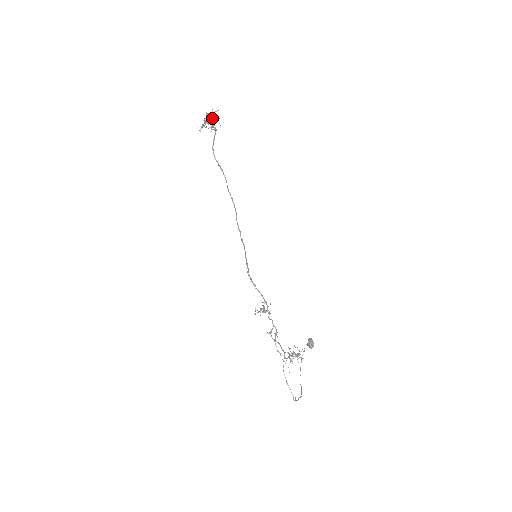
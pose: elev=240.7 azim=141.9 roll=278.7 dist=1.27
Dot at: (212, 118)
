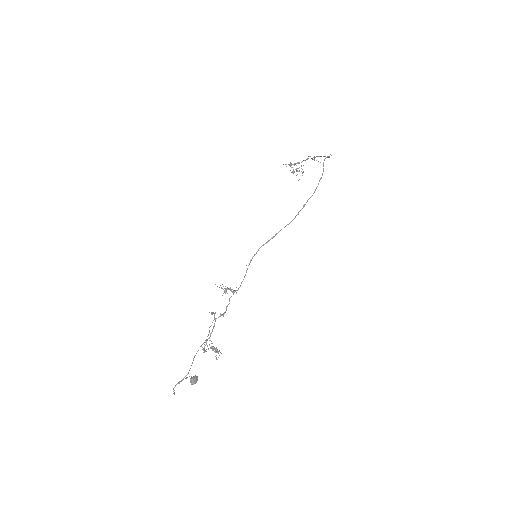
Dot at: occluded
